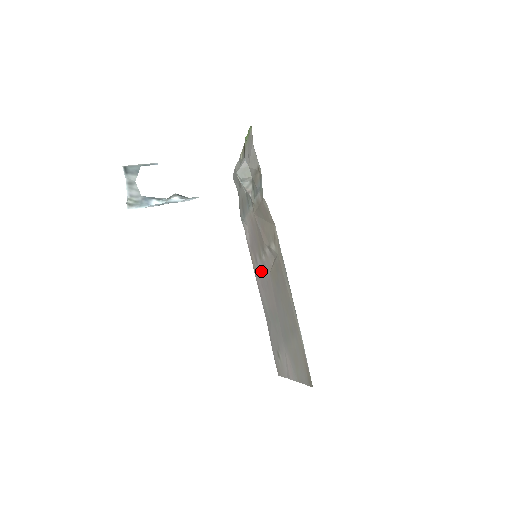
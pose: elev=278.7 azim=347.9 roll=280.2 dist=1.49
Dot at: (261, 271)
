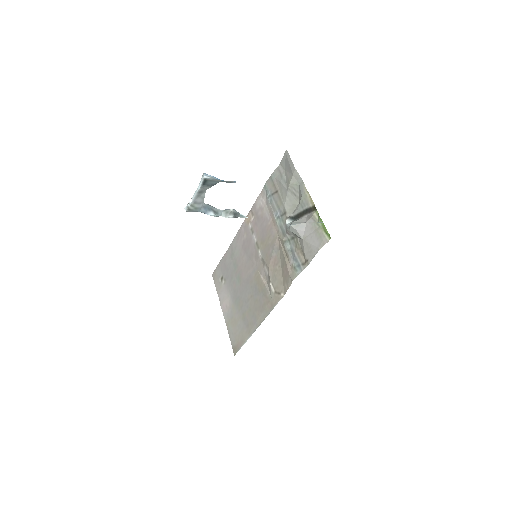
Dot at: (251, 244)
